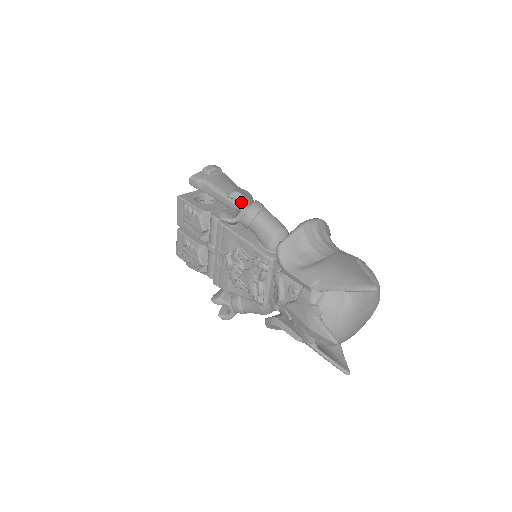
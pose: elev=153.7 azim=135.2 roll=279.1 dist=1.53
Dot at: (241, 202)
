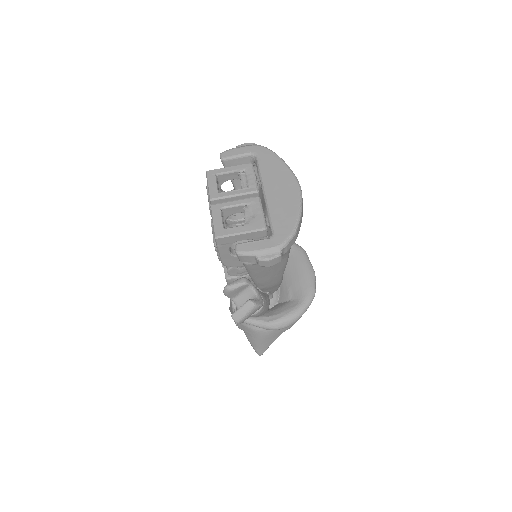
Dot at: occluded
